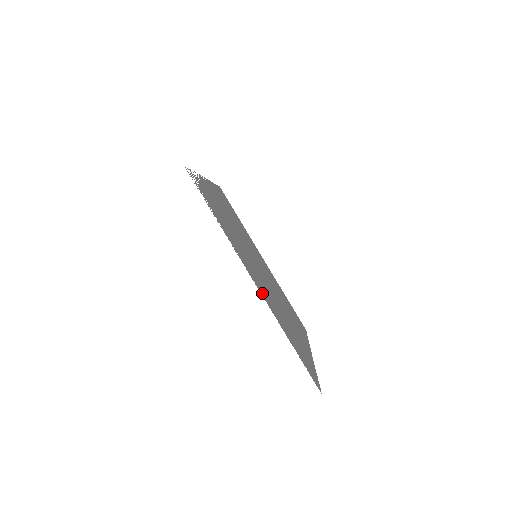
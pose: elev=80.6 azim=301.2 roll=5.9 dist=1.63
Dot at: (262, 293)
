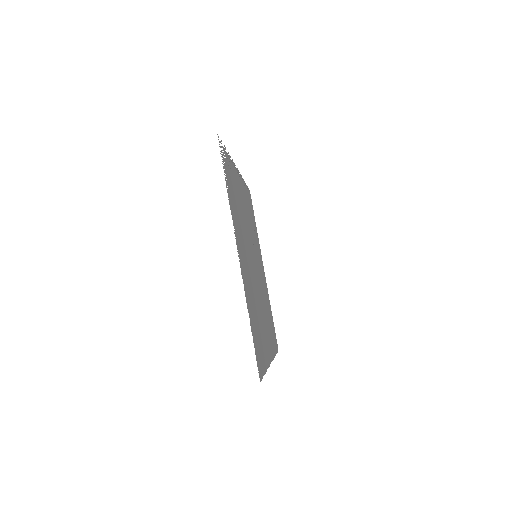
Dot at: (242, 269)
